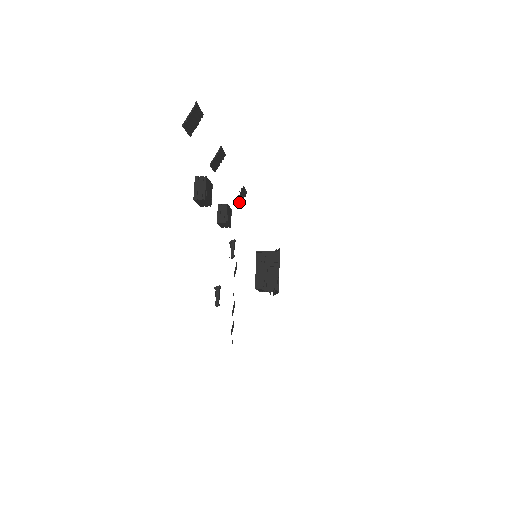
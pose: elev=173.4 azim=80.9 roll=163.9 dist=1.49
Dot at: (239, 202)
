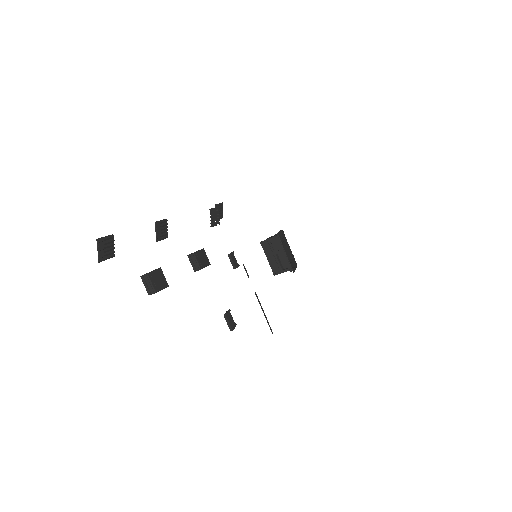
Dot at: (217, 220)
